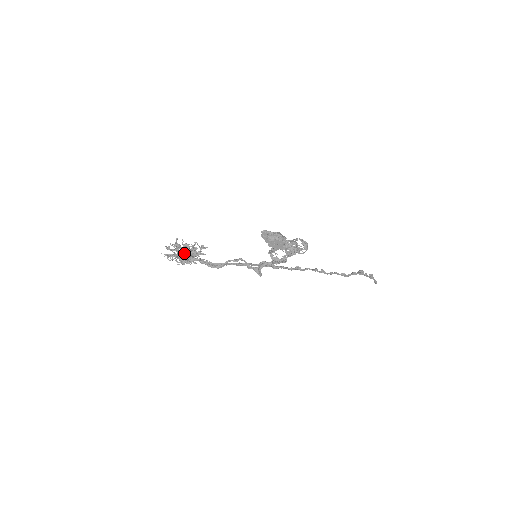
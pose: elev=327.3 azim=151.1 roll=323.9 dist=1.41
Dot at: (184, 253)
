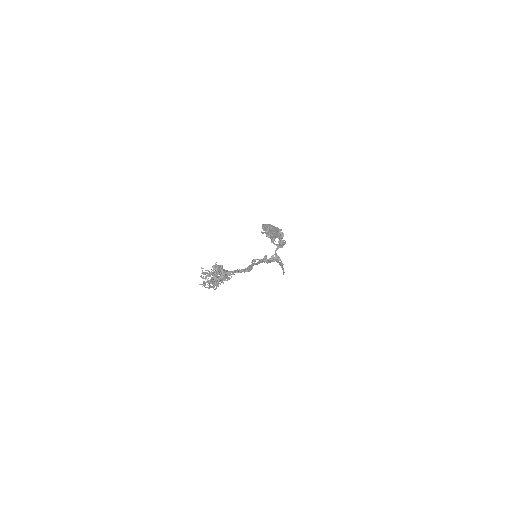
Dot at: (219, 272)
